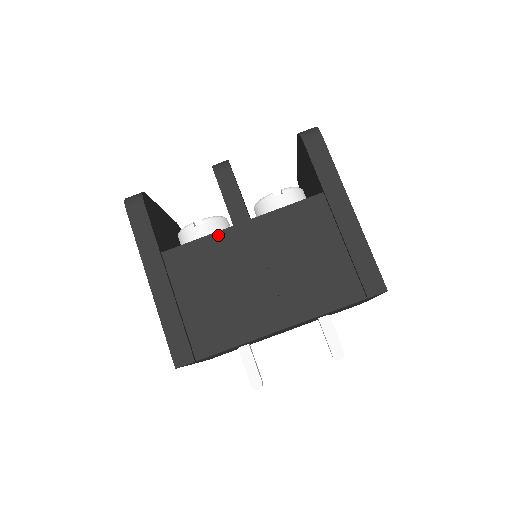
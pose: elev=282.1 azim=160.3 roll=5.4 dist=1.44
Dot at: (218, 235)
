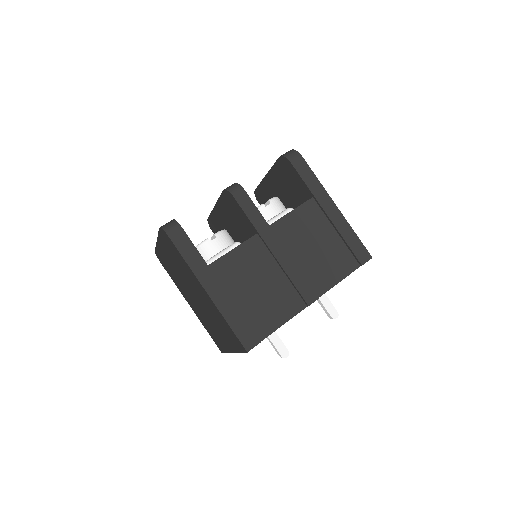
Dot at: (248, 243)
